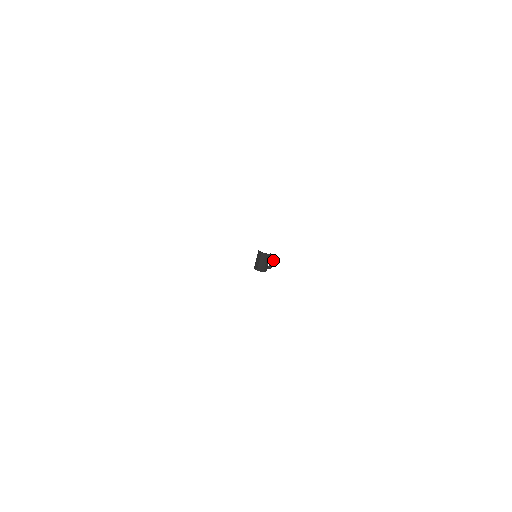
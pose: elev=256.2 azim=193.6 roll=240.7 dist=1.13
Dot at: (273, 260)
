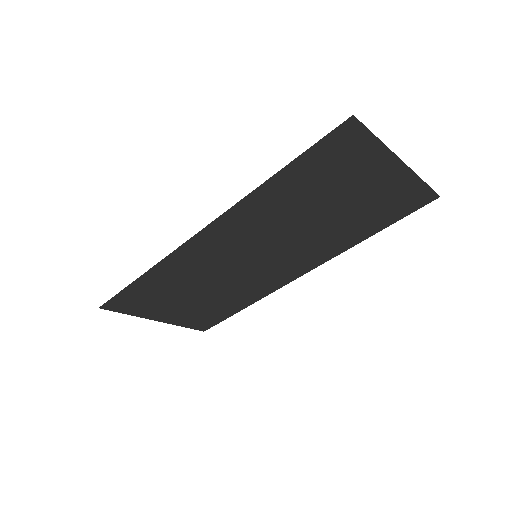
Dot at: occluded
